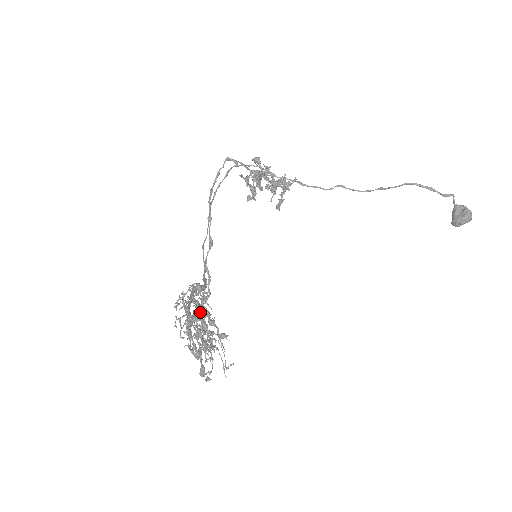
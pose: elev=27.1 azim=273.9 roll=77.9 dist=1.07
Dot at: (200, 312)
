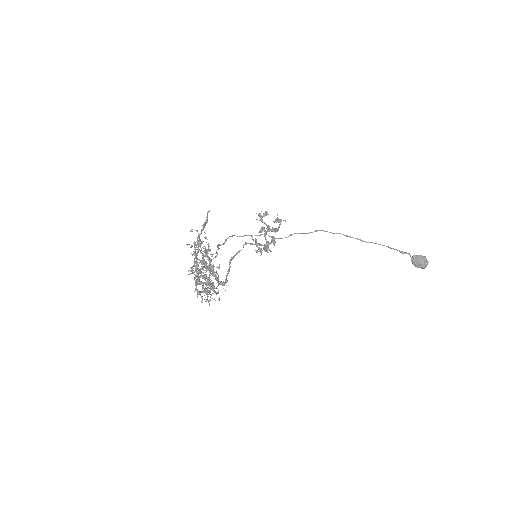
Dot at: (207, 287)
